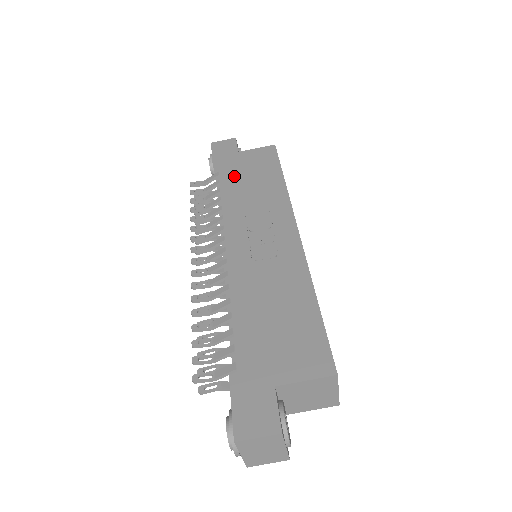
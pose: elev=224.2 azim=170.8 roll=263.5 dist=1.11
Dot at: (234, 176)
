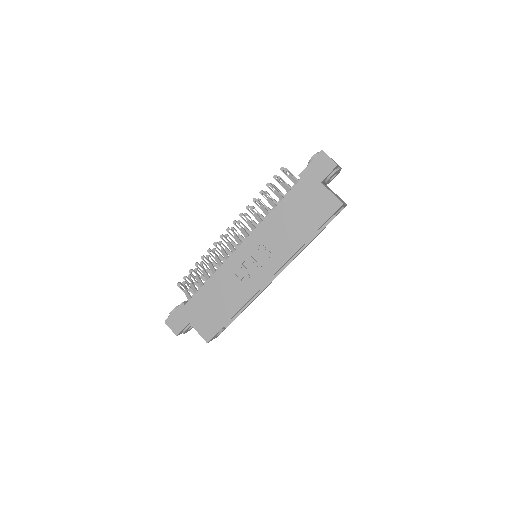
Dot at: (294, 202)
